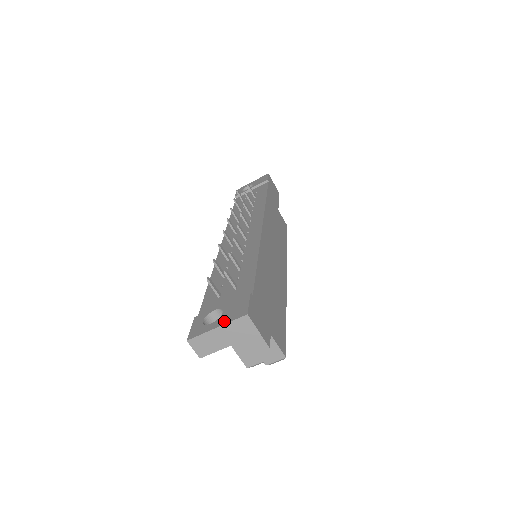
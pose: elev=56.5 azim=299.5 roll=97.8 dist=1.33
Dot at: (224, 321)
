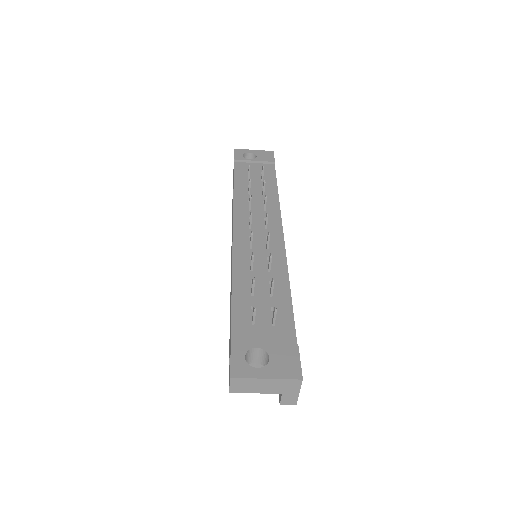
Dot at: (275, 374)
